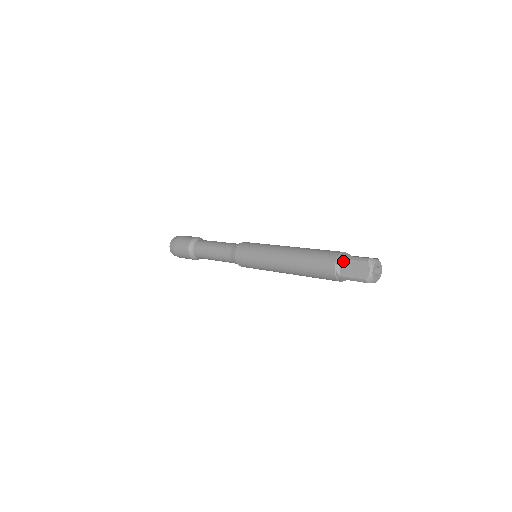
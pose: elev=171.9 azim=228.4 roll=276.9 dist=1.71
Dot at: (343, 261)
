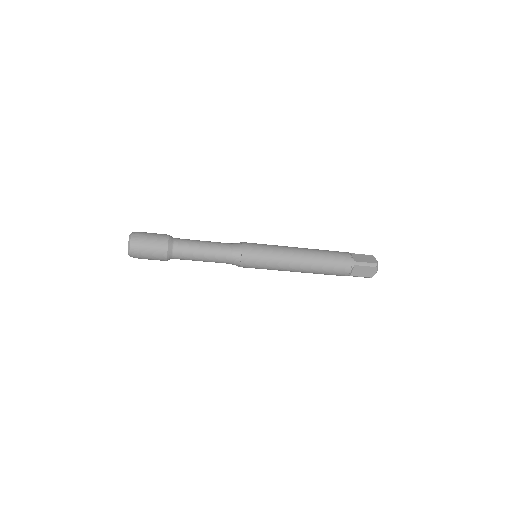
Dot at: (354, 254)
